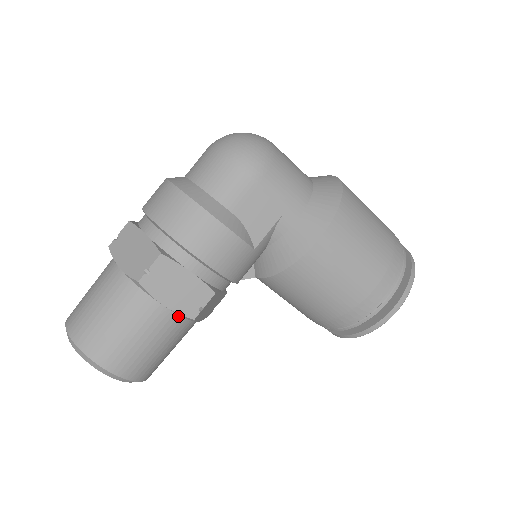
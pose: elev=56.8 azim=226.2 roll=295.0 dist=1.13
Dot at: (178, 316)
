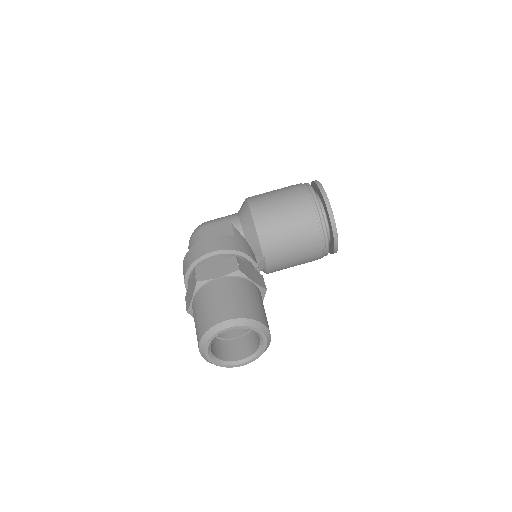
Dot at: (232, 278)
